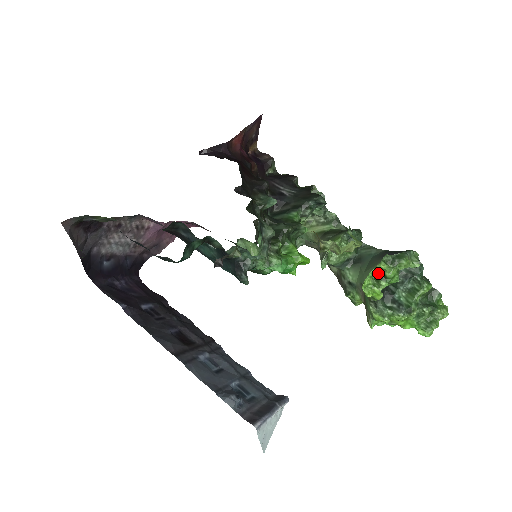
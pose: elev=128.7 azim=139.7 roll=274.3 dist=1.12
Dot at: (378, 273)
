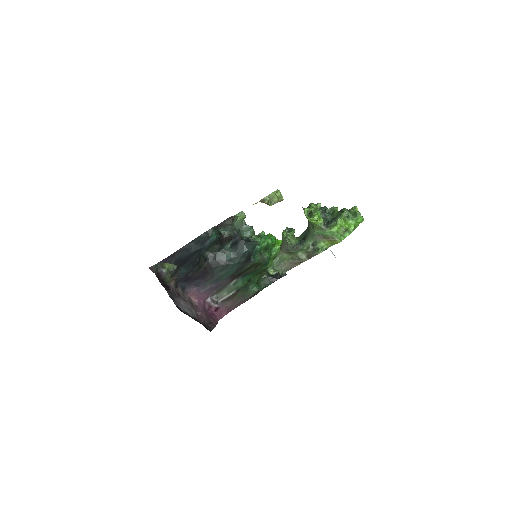
Dot at: (309, 214)
